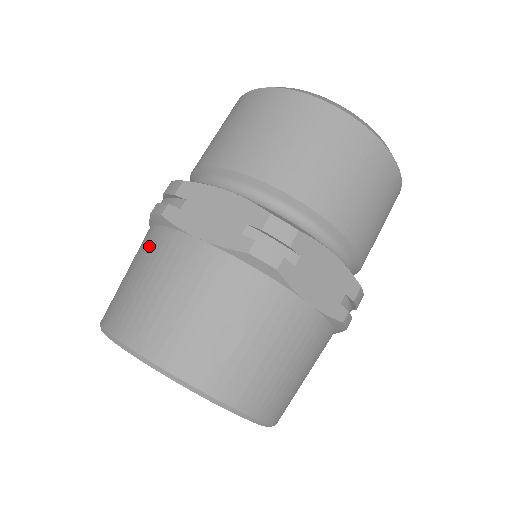
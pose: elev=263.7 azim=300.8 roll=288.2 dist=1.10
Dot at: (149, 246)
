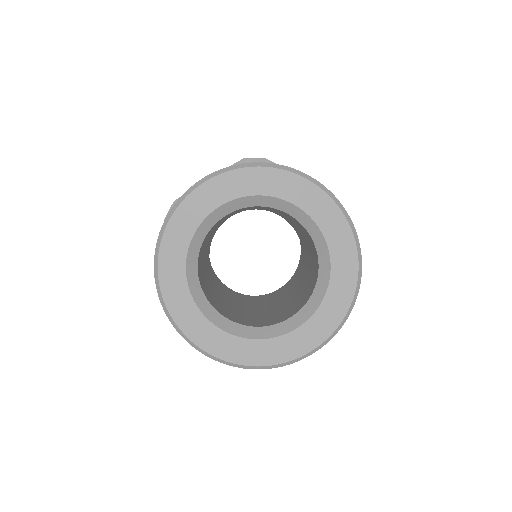
Dot at: occluded
